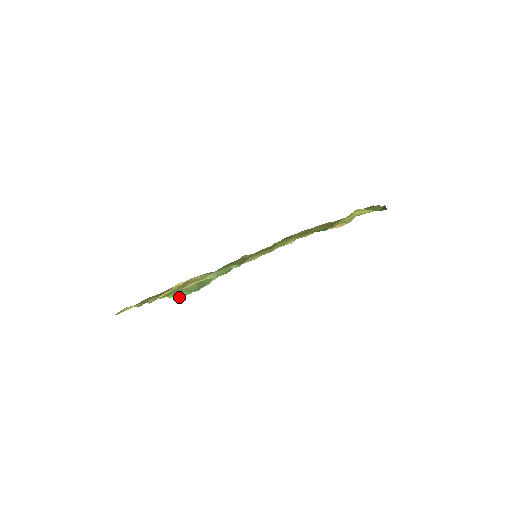
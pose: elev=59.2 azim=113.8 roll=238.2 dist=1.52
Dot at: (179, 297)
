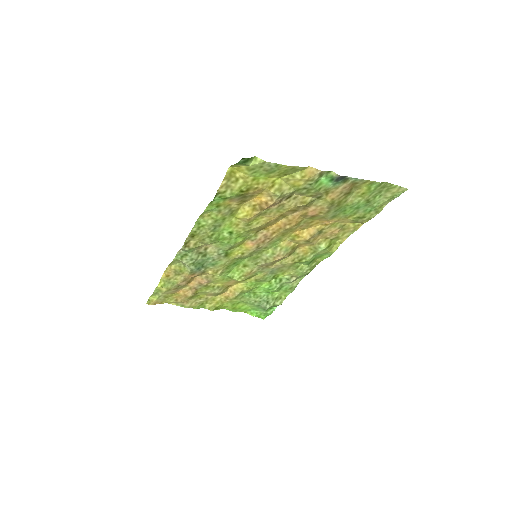
Dot at: (263, 317)
